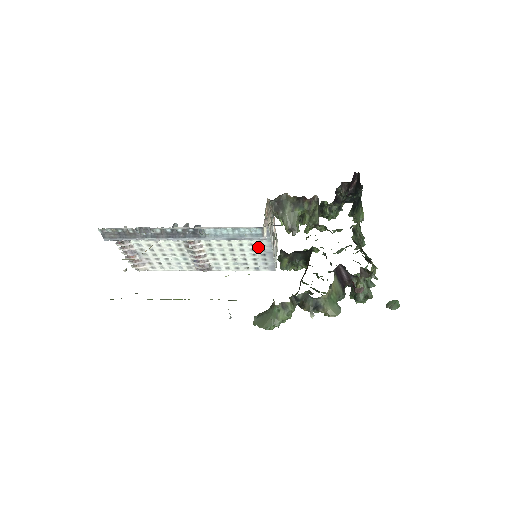
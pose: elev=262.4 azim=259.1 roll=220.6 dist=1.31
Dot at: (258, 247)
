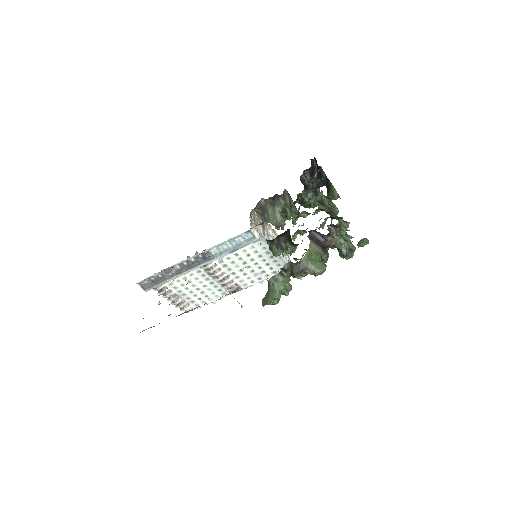
Dot at: (263, 252)
